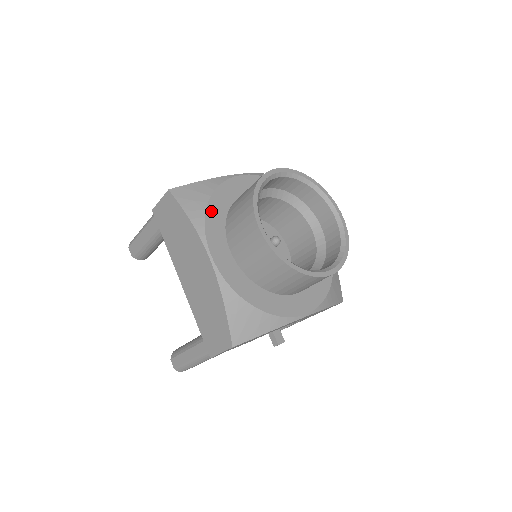
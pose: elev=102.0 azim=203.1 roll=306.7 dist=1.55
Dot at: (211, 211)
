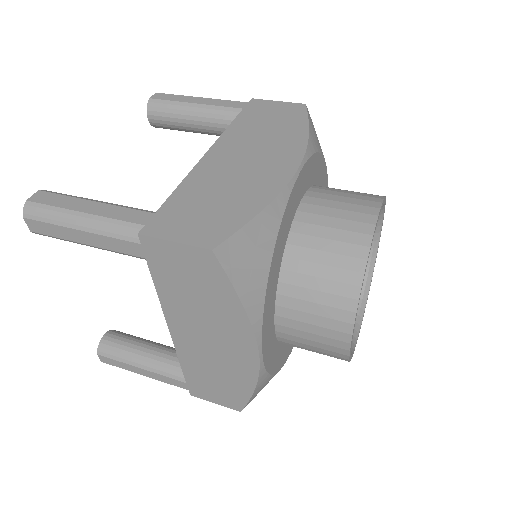
Dot at: (270, 281)
